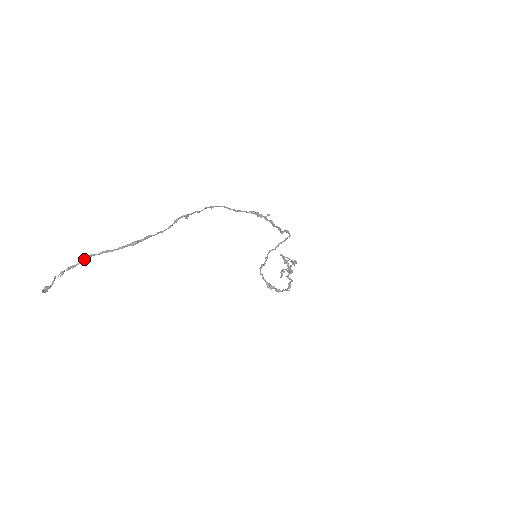
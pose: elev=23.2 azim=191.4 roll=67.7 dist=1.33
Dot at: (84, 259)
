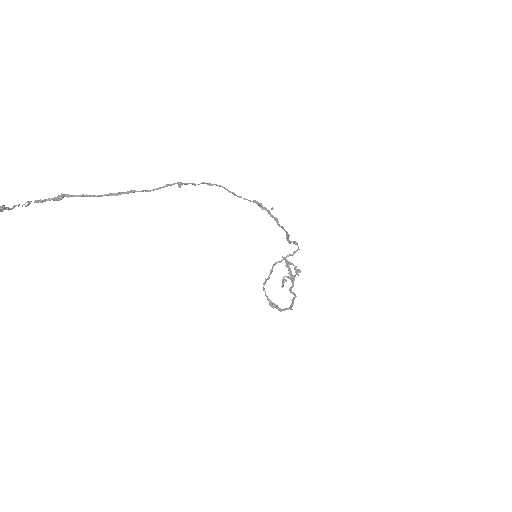
Dot at: (56, 197)
